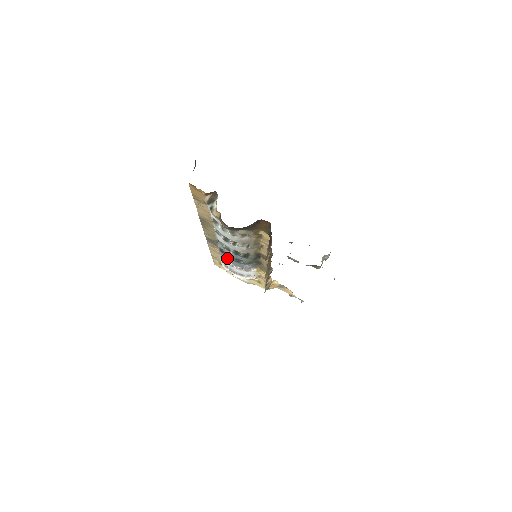
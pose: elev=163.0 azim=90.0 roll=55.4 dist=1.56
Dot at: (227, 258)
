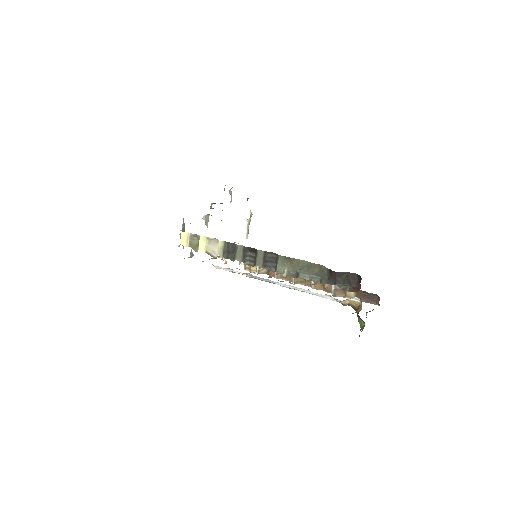
Dot at: occluded
